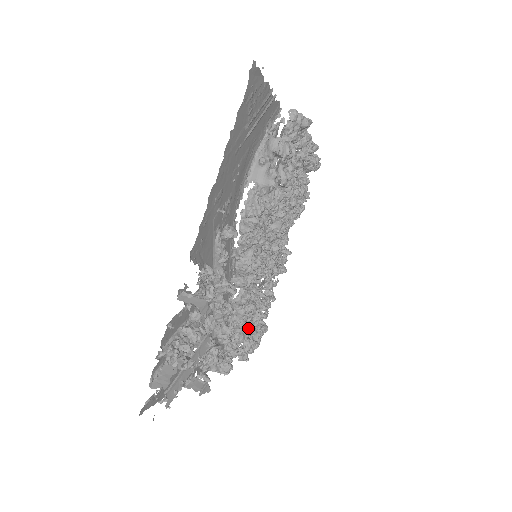
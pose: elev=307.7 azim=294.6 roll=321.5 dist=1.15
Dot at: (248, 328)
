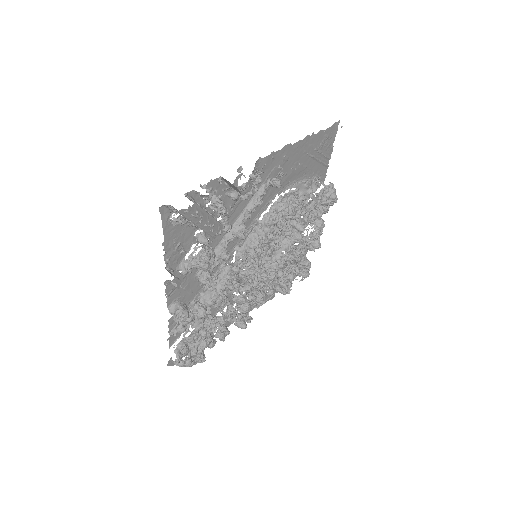
Dot at: (204, 324)
